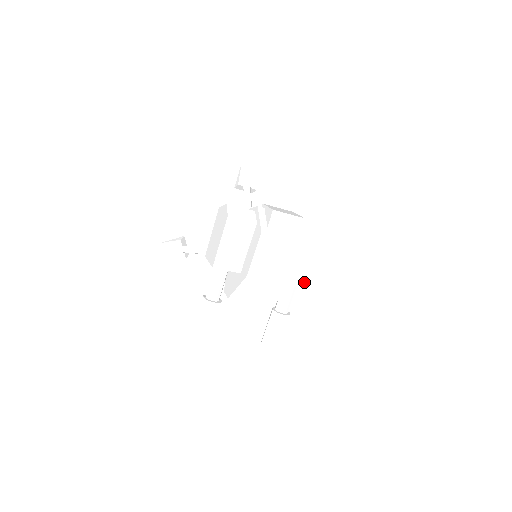
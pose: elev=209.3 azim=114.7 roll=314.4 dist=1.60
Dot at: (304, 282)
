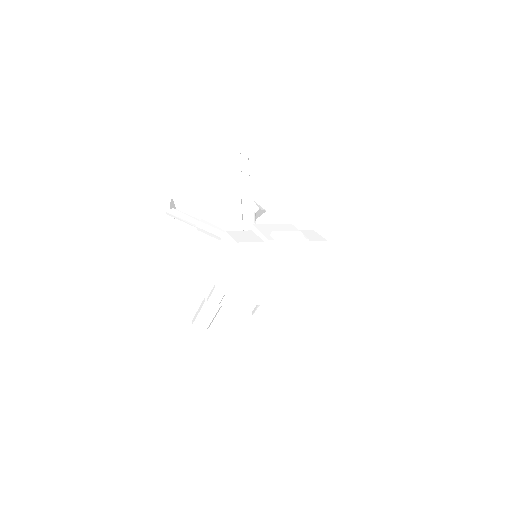
Dot at: occluded
